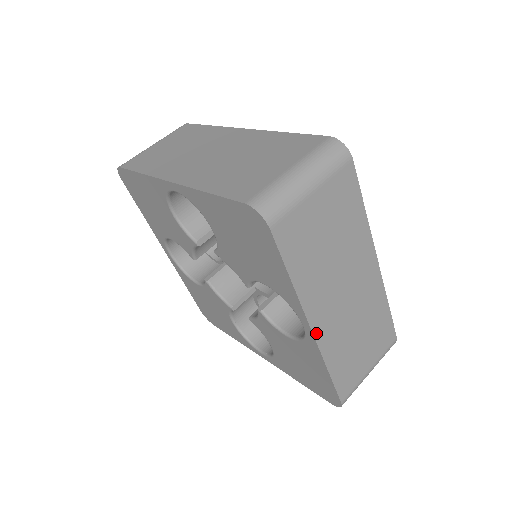
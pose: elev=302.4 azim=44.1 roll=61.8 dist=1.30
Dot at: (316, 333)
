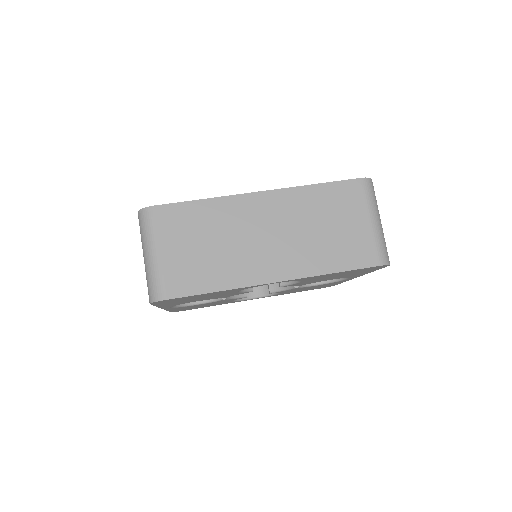
Dot at: (282, 278)
